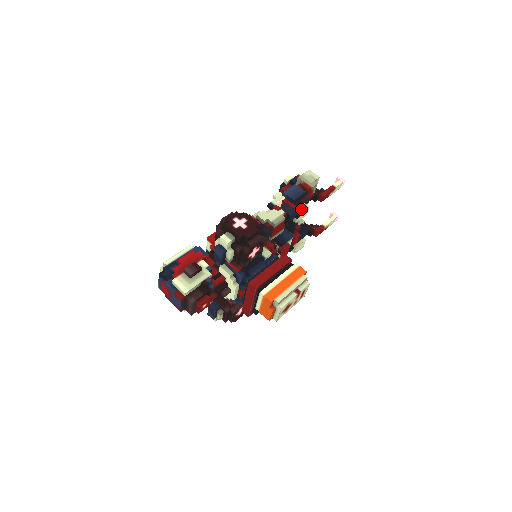
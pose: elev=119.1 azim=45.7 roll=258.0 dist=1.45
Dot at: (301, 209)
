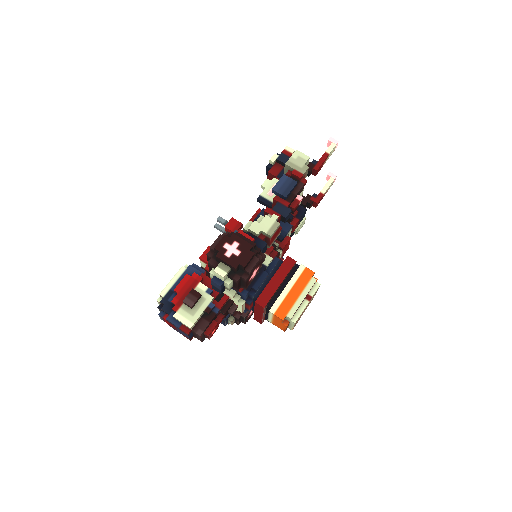
Dot at: (296, 203)
